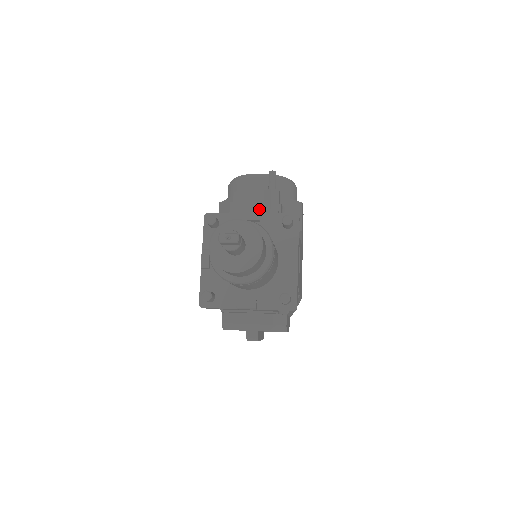
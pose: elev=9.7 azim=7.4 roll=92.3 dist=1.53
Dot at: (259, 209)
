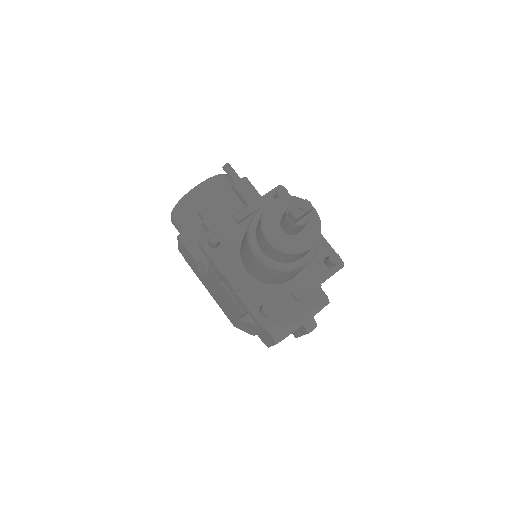
Dot at: (233, 209)
